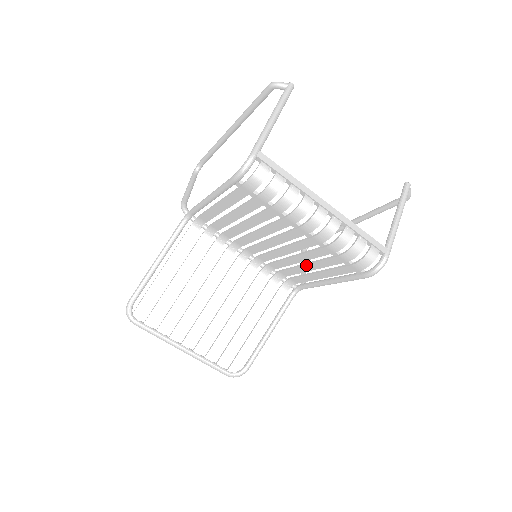
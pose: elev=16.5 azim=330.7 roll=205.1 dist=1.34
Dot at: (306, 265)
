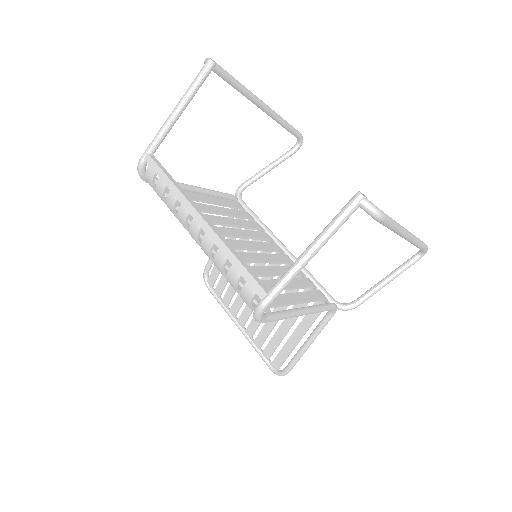
Dot at: (275, 282)
